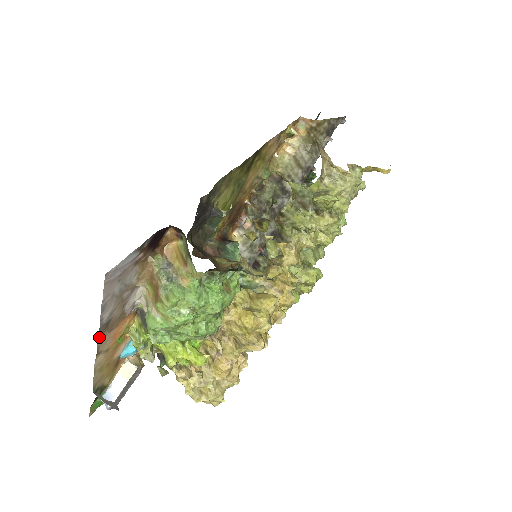
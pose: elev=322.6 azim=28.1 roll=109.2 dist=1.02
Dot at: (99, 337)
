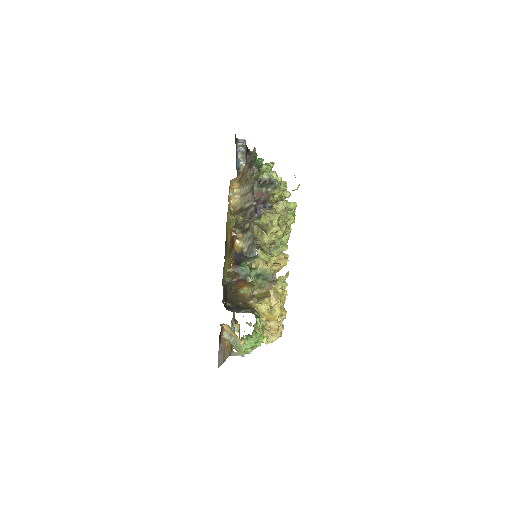
Dot at: (224, 361)
